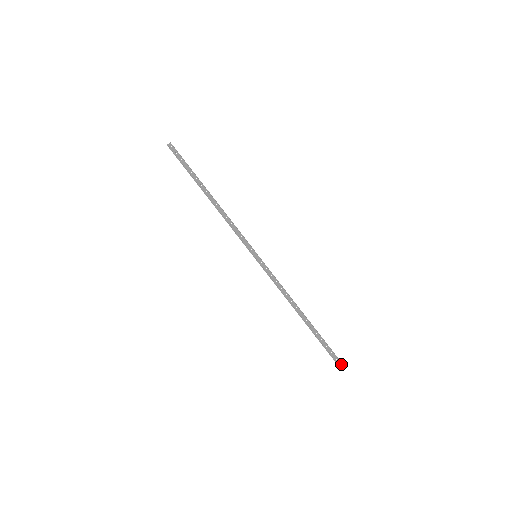
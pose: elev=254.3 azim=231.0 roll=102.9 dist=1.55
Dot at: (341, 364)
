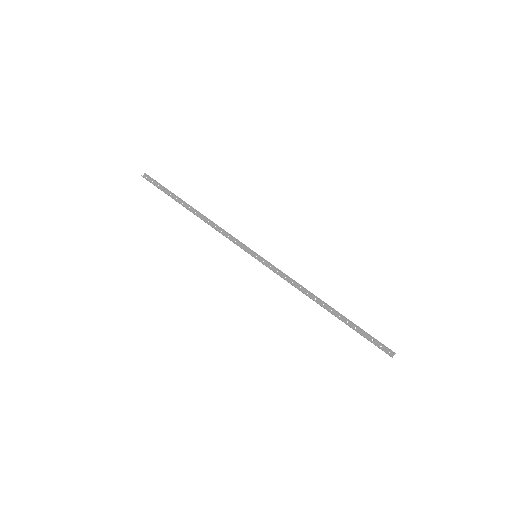
Dot at: (388, 350)
